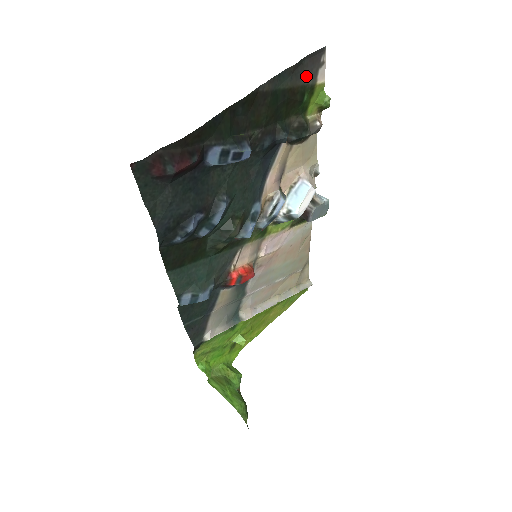
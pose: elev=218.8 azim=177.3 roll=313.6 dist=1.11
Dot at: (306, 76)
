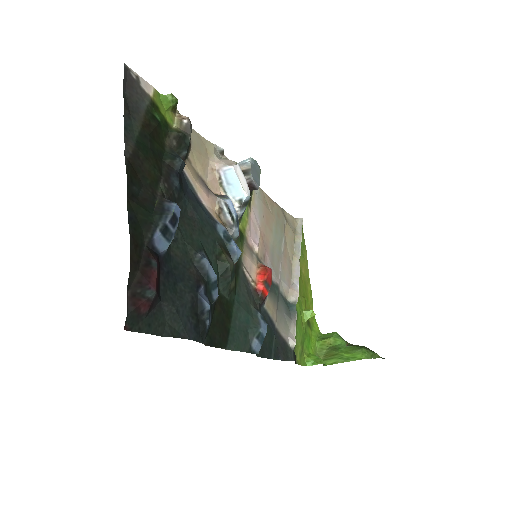
Dot at: (139, 102)
